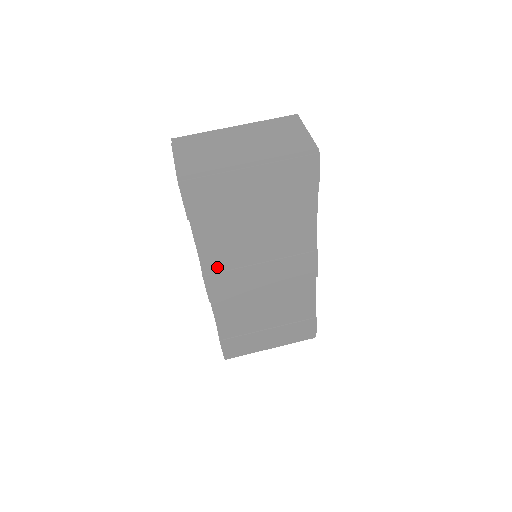
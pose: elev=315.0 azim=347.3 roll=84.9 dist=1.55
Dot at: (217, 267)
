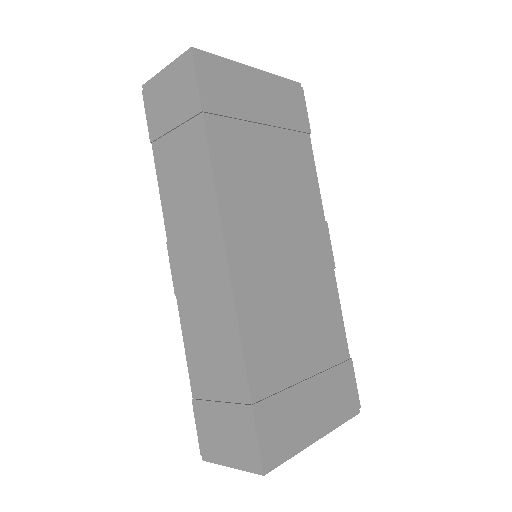
Dot at: (236, 214)
